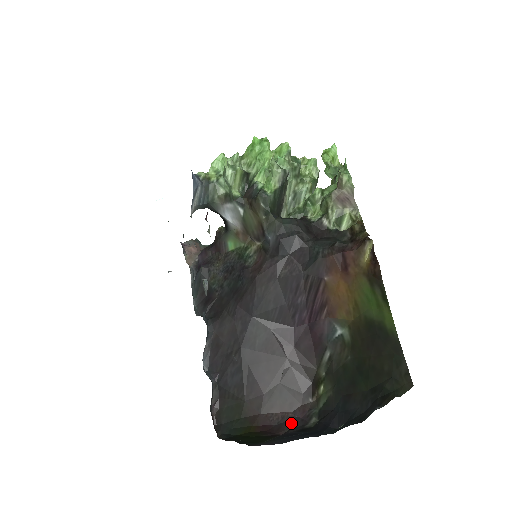
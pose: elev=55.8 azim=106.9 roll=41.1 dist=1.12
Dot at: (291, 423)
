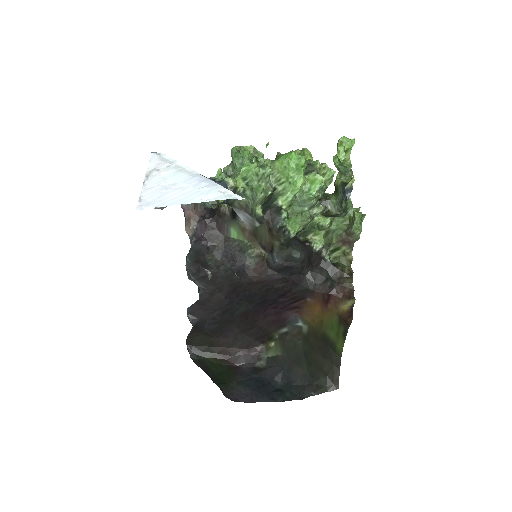
Dot at: (245, 358)
